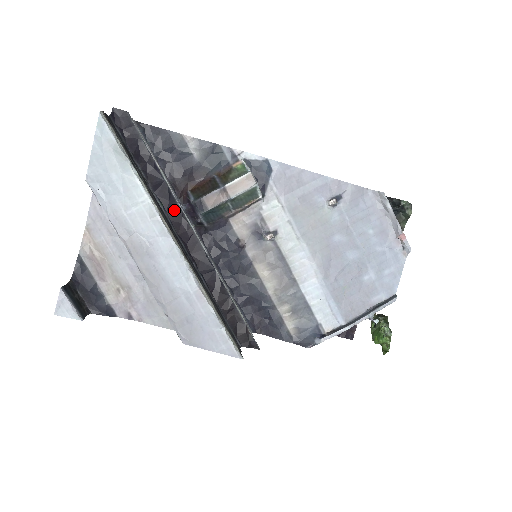
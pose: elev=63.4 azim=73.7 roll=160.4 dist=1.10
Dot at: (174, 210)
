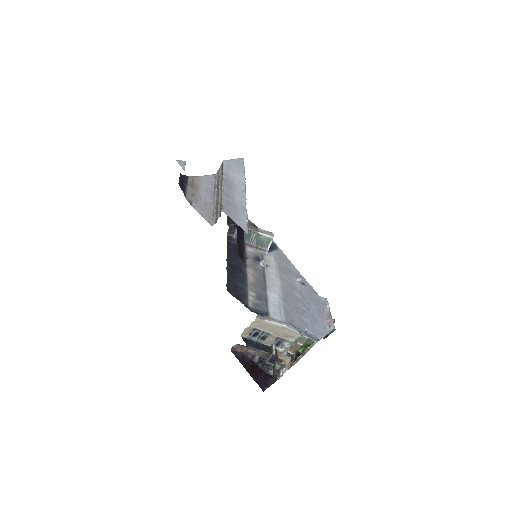
Dot at: occluded
